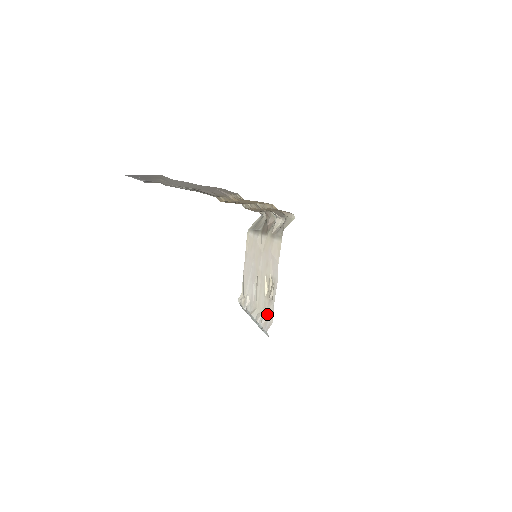
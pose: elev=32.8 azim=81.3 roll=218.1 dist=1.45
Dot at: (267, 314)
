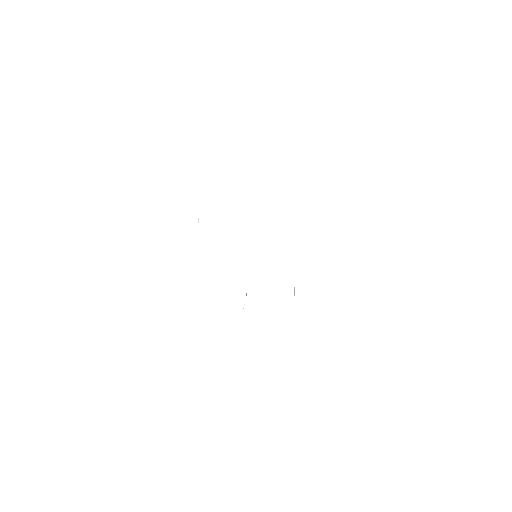
Dot at: occluded
